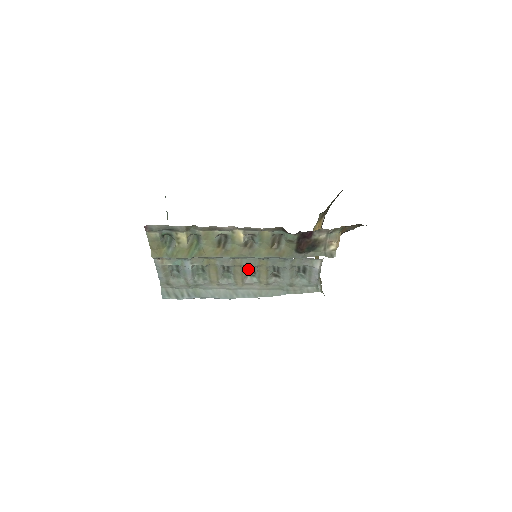
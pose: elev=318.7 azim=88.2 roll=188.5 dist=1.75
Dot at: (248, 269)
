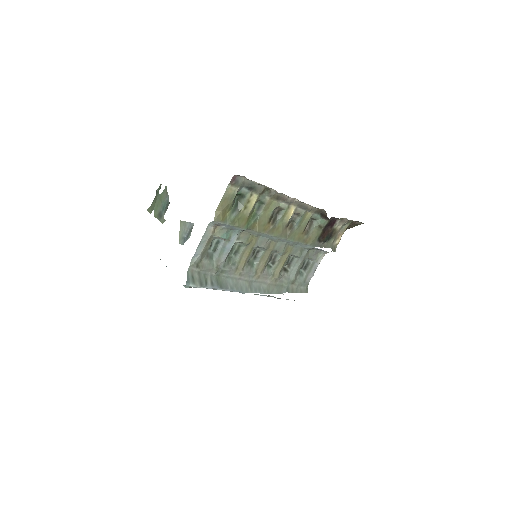
Dot at: (270, 258)
